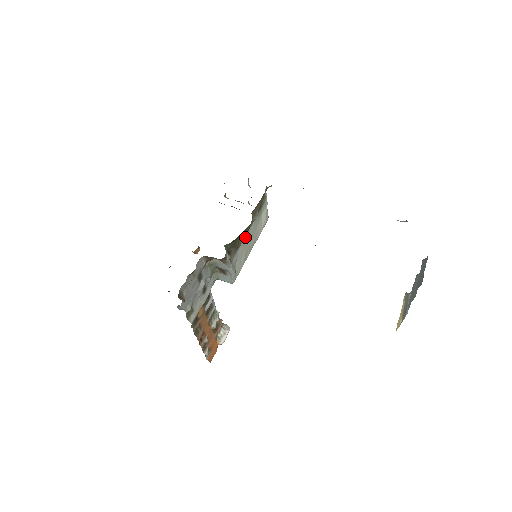
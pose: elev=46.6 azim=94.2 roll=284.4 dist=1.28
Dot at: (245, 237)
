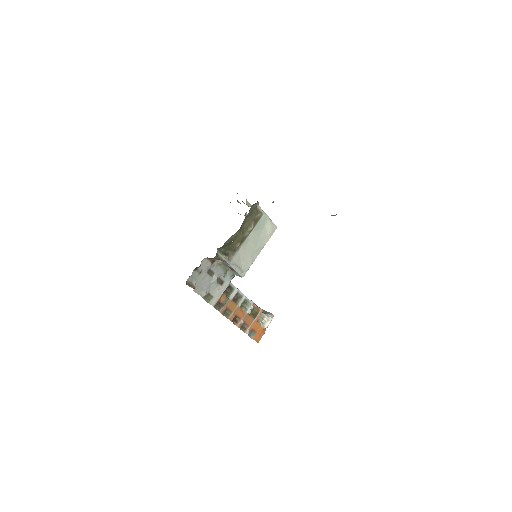
Dot at: (244, 243)
